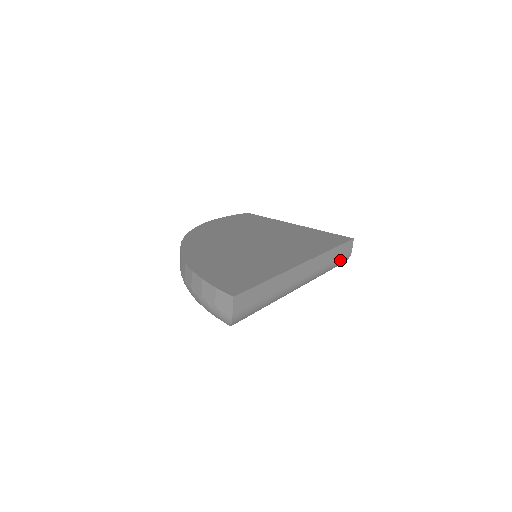
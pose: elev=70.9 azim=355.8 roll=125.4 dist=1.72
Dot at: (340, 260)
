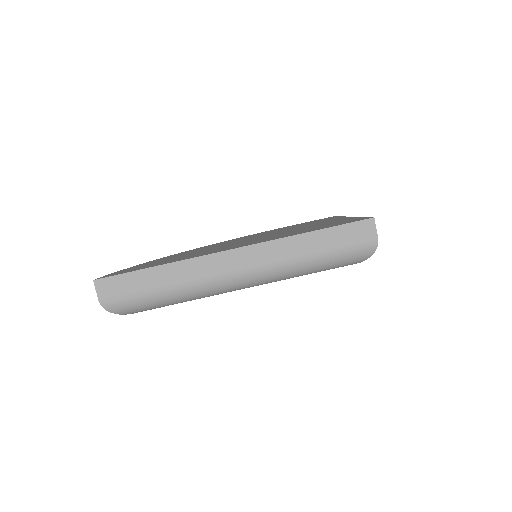
Dot at: (342, 250)
